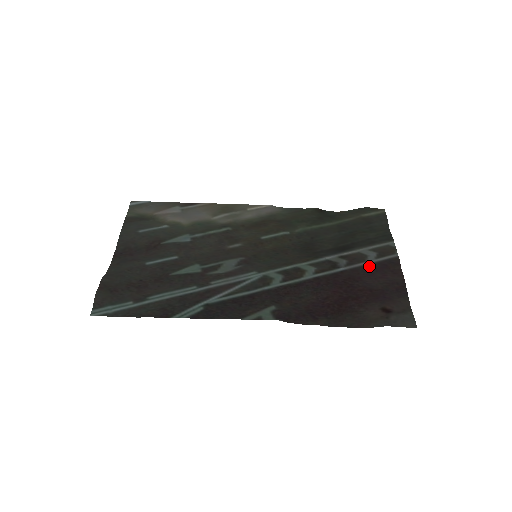
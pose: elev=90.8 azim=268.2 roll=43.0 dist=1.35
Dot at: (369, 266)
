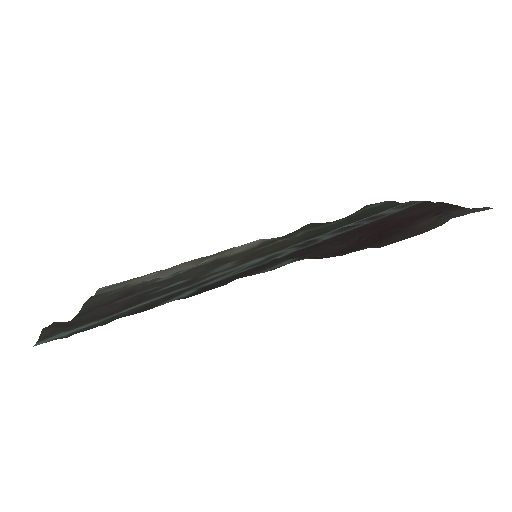
Dot at: (395, 213)
